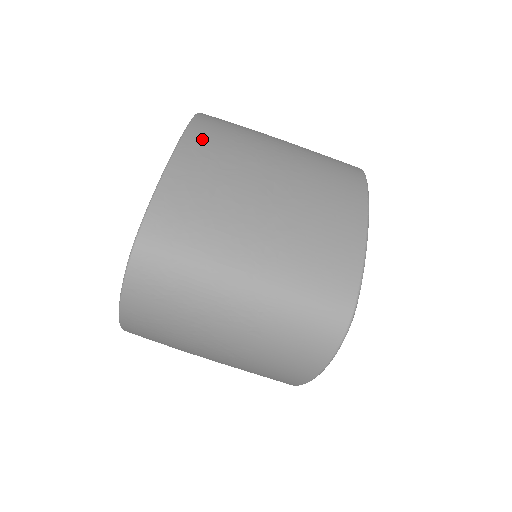
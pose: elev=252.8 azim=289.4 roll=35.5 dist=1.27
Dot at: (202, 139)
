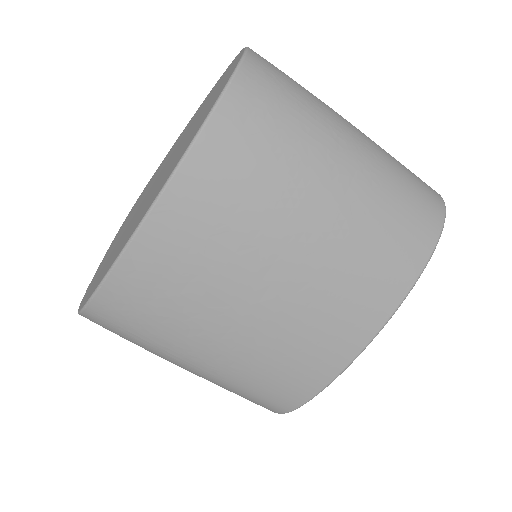
Dot at: (198, 191)
